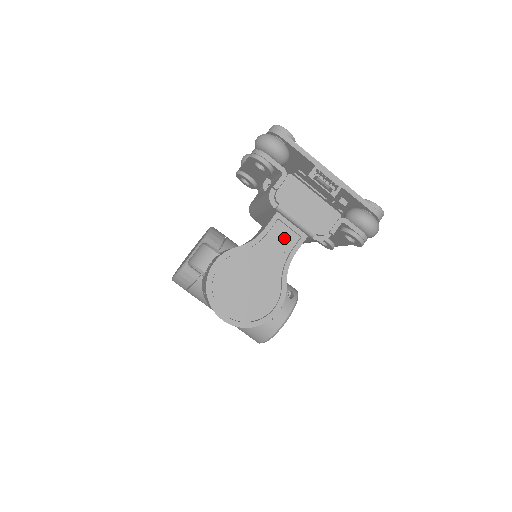
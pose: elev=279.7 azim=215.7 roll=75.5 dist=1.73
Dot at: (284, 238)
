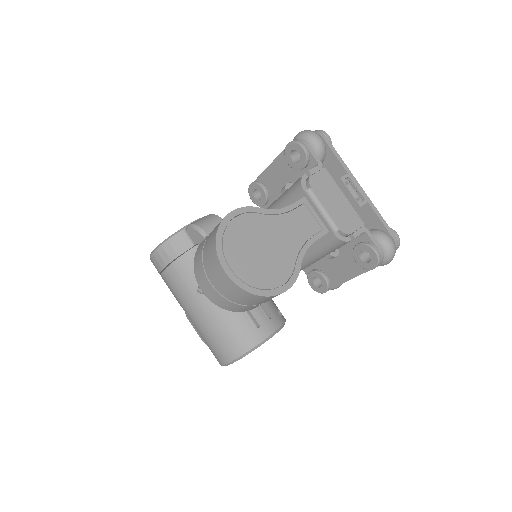
Dot at: (307, 222)
